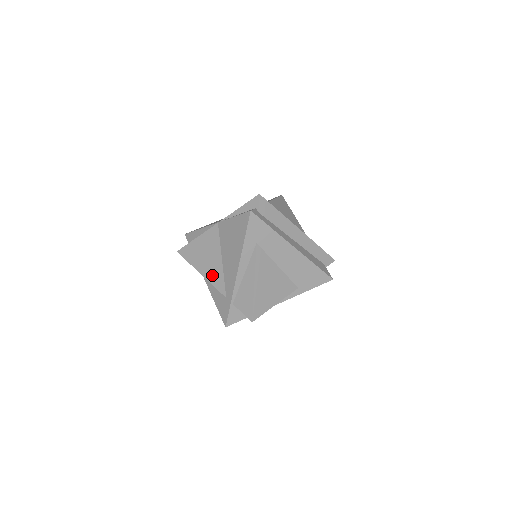
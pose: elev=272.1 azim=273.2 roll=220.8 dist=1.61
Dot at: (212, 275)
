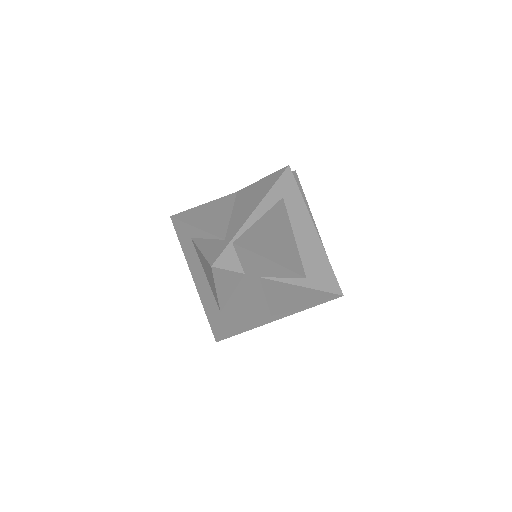
Dot at: (212, 225)
